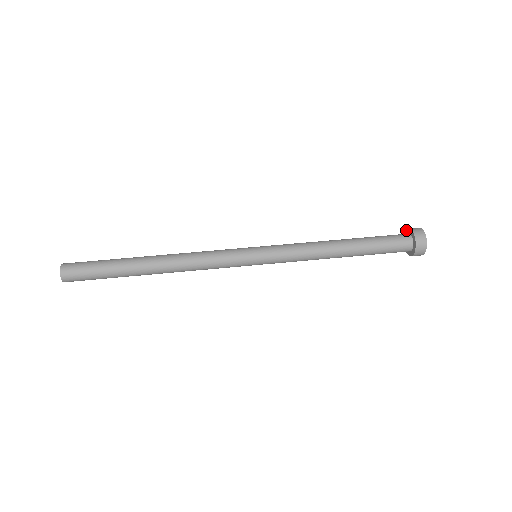
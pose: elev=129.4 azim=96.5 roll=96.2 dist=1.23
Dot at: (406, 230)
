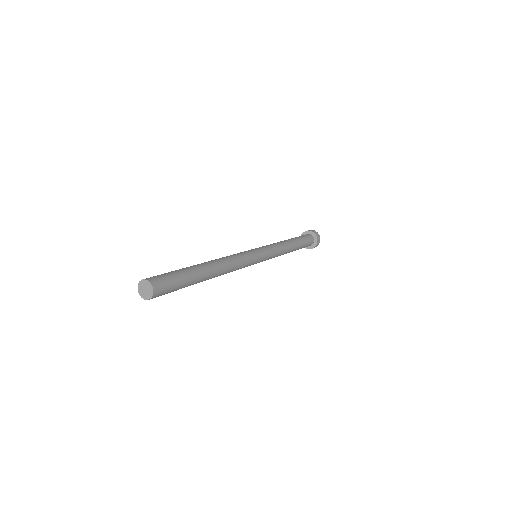
Dot at: occluded
